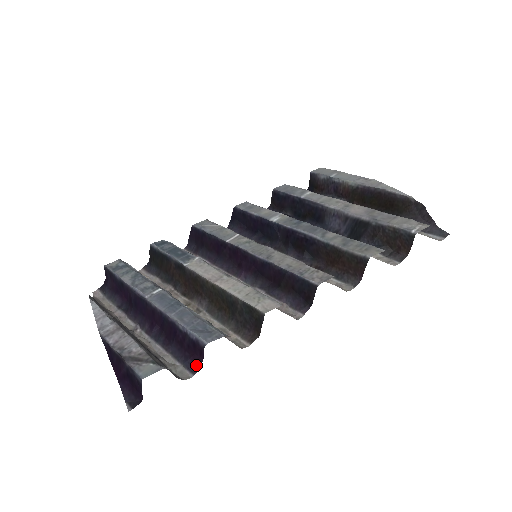
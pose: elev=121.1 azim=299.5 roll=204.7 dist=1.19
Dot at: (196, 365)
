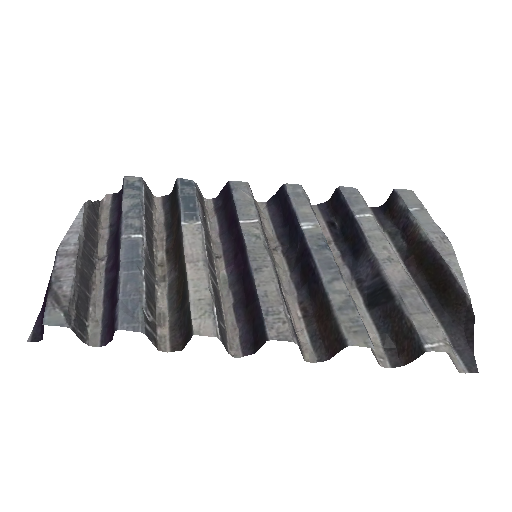
Dot at: (107, 339)
